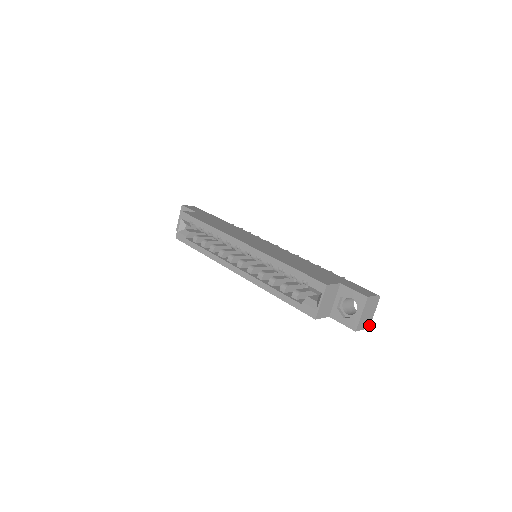
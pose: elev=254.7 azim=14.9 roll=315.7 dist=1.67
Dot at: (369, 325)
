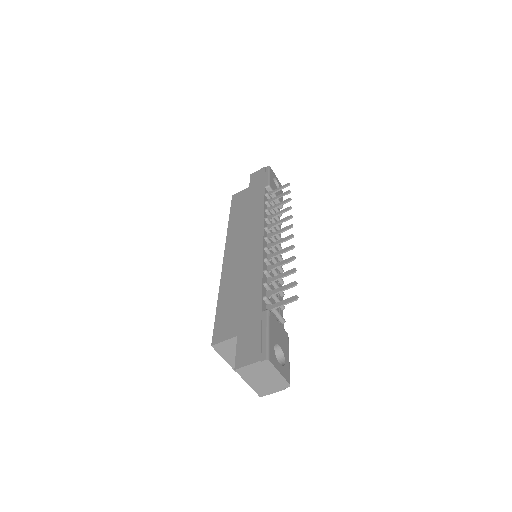
Dot at: (288, 385)
